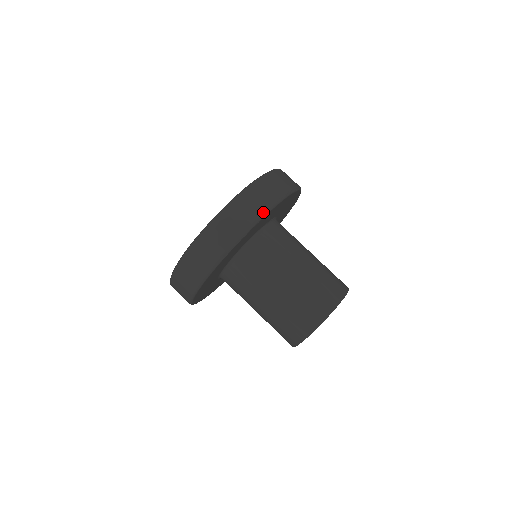
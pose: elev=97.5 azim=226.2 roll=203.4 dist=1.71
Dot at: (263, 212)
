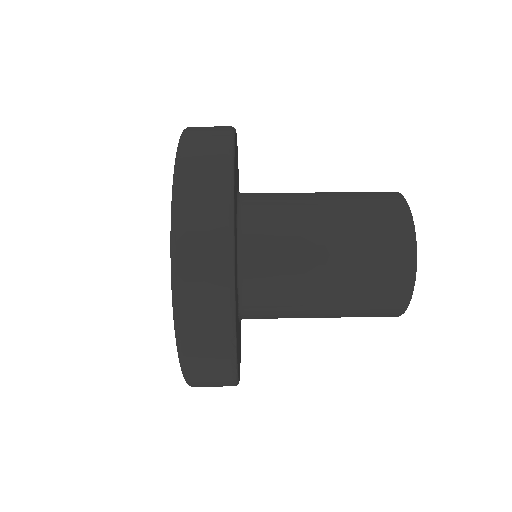
Dot at: occluded
